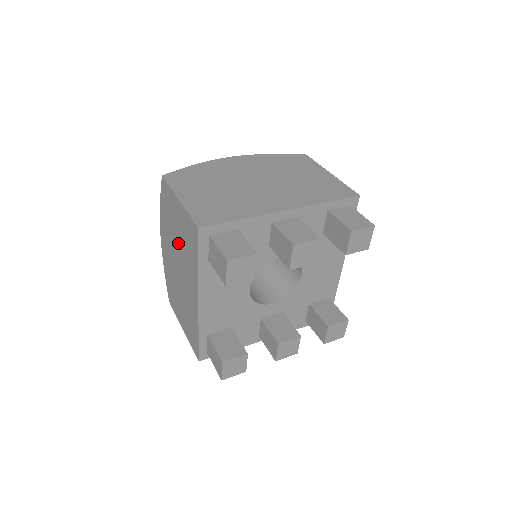
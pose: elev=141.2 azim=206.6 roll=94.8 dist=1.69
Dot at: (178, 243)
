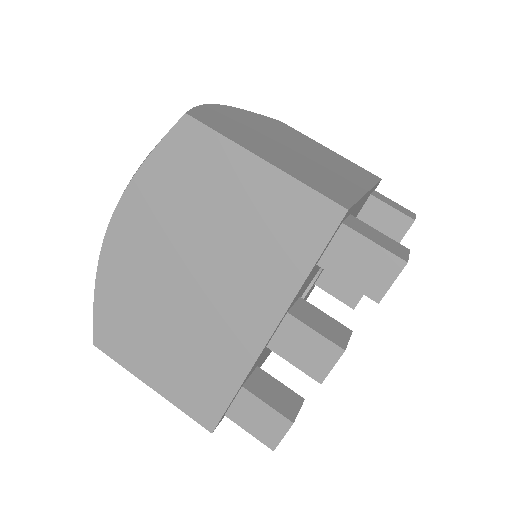
Dot at: occluded
